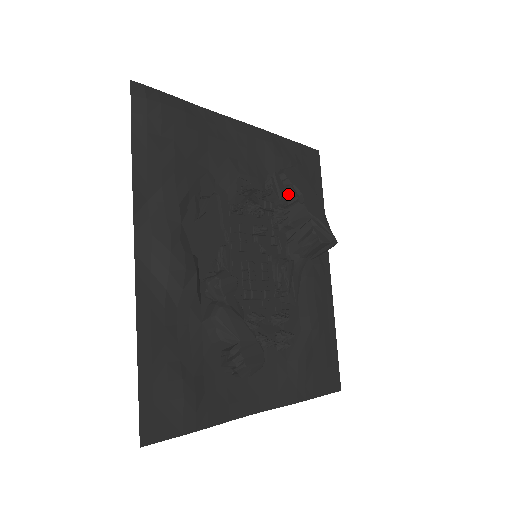
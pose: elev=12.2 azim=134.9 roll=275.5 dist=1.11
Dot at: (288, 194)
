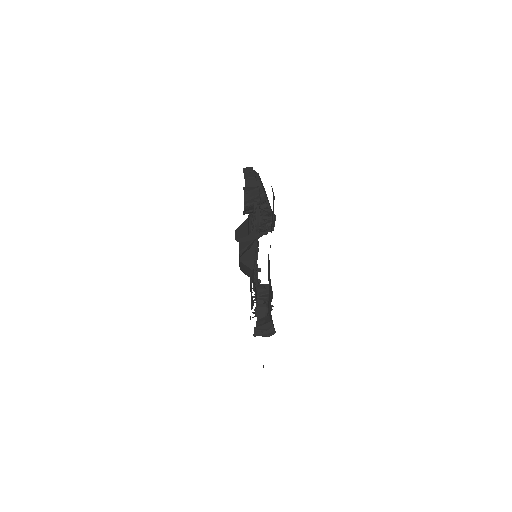
Dot at: (262, 201)
